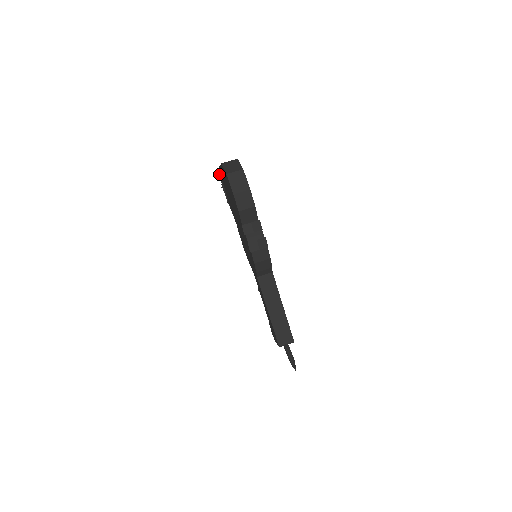
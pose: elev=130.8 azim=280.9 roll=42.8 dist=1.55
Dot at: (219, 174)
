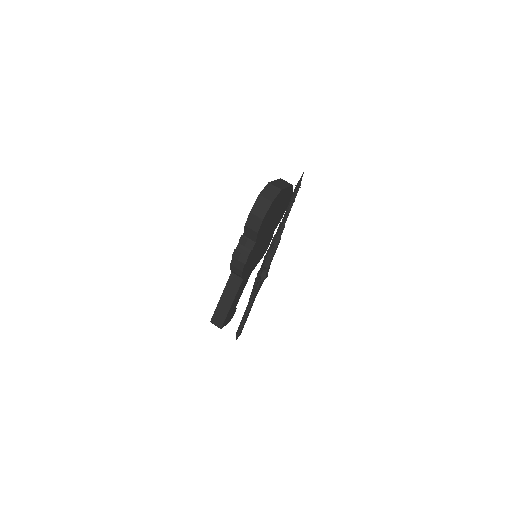
Dot at: (302, 174)
